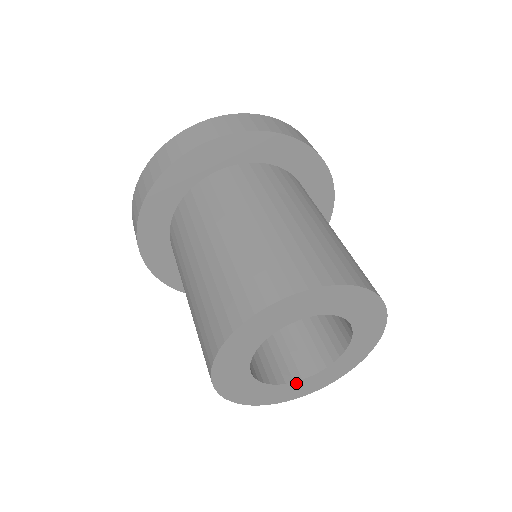
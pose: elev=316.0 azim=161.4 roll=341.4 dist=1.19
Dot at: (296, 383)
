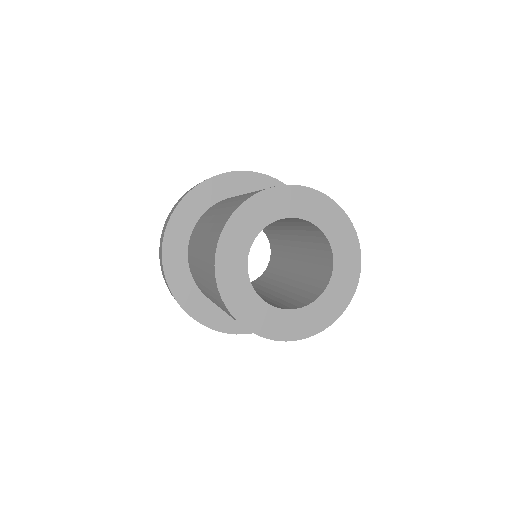
Dot at: (279, 311)
